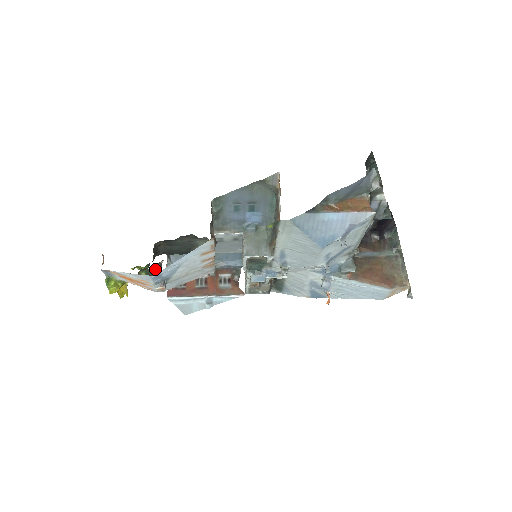
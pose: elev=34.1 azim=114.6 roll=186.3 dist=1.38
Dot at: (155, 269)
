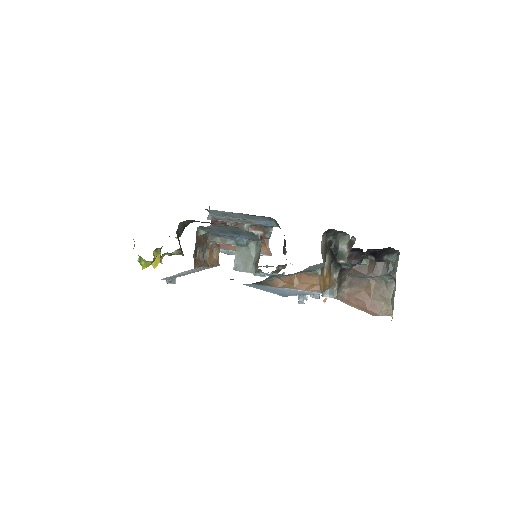
Dot at: (175, 253)
